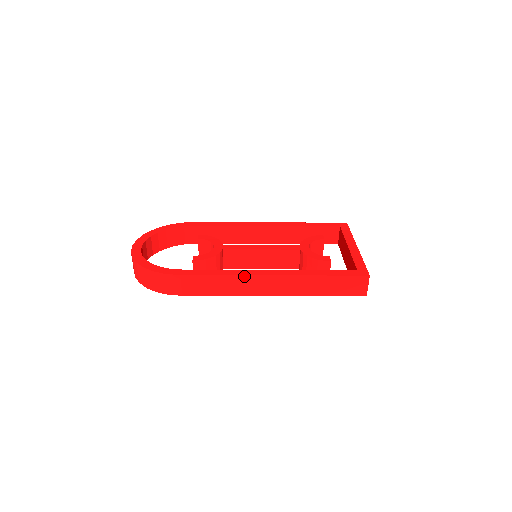
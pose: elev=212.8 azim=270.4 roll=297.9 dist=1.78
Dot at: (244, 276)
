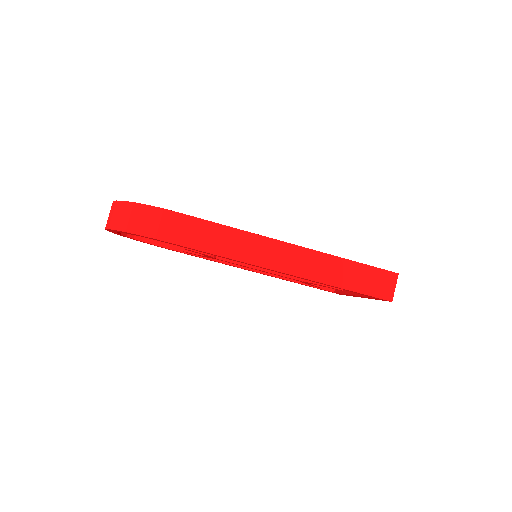
Dot at: (258, 236)
